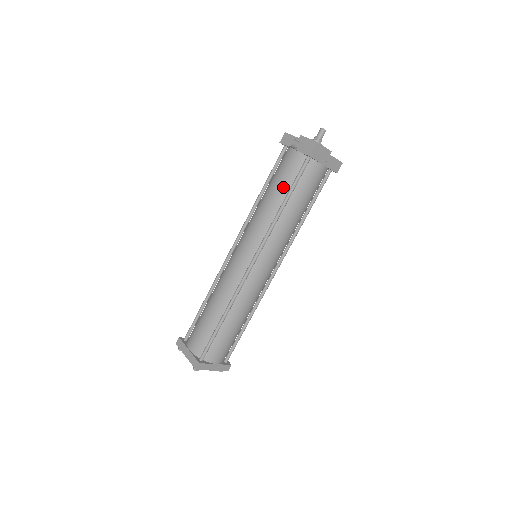
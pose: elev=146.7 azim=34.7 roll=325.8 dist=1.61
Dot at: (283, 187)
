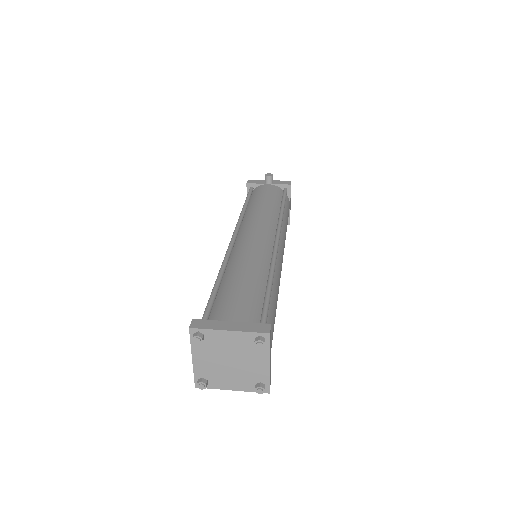
Dot at: (274, 199)
